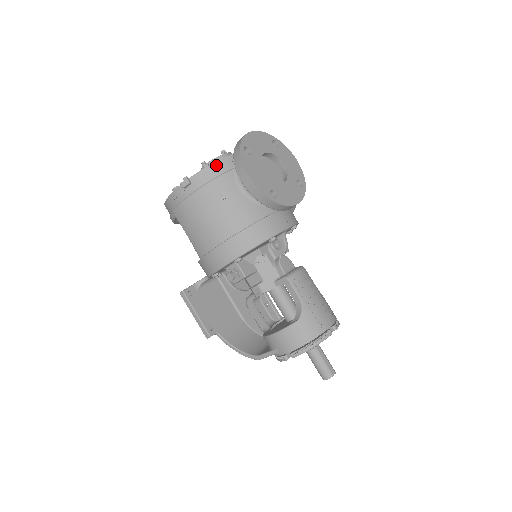
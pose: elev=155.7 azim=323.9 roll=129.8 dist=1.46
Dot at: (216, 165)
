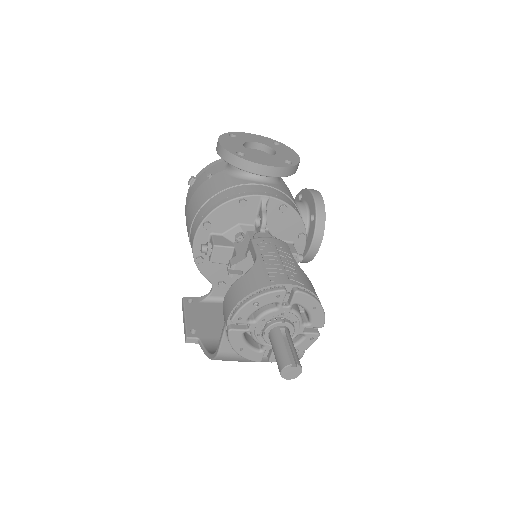
Dot at: (216, 162)
